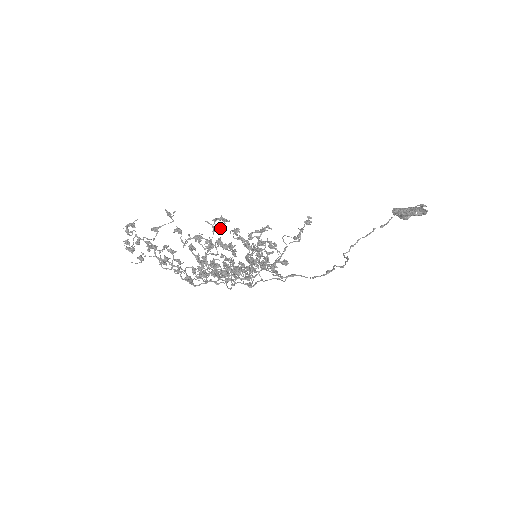
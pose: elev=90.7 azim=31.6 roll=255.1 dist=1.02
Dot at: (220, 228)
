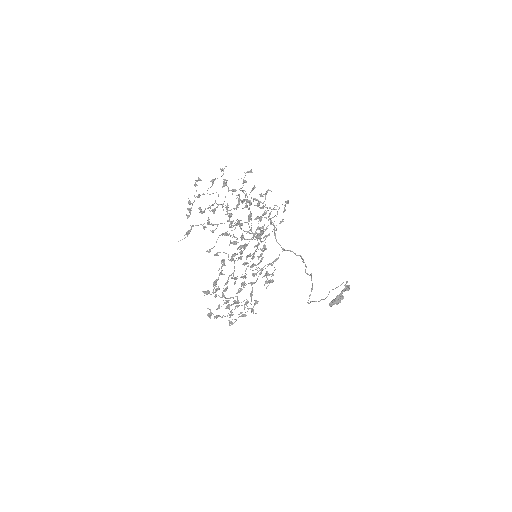
Dot at: occluded
